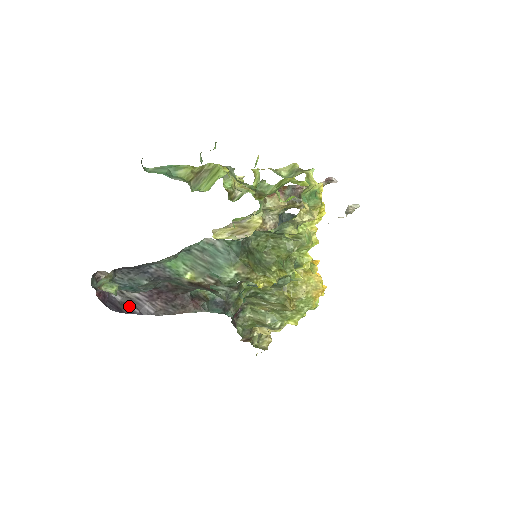
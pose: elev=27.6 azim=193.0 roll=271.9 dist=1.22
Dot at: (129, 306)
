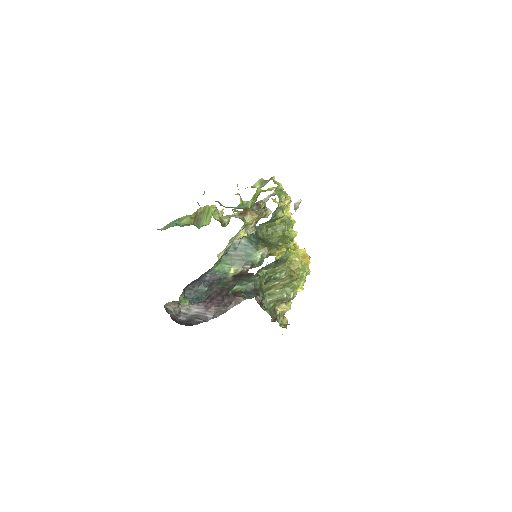
Dot at: (194, 320)
